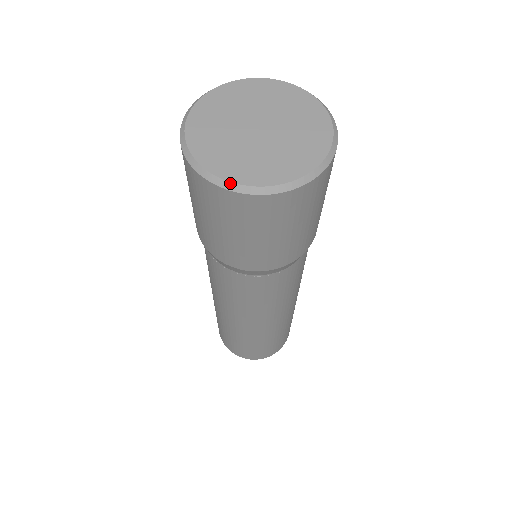
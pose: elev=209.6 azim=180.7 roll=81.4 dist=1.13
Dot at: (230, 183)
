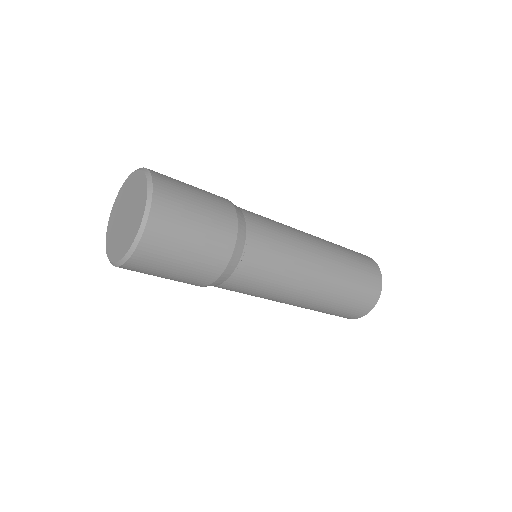
Dot at: (117, 262)
